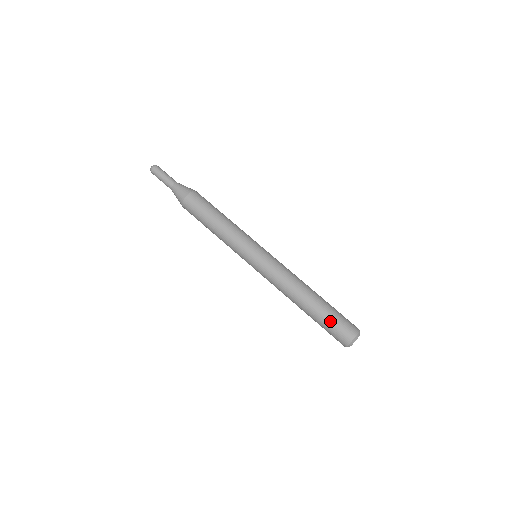
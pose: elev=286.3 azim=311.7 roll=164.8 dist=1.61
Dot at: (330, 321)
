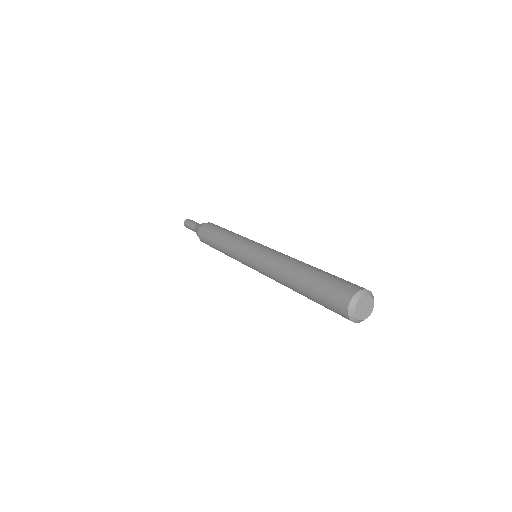
Dot at: (325, 282)
